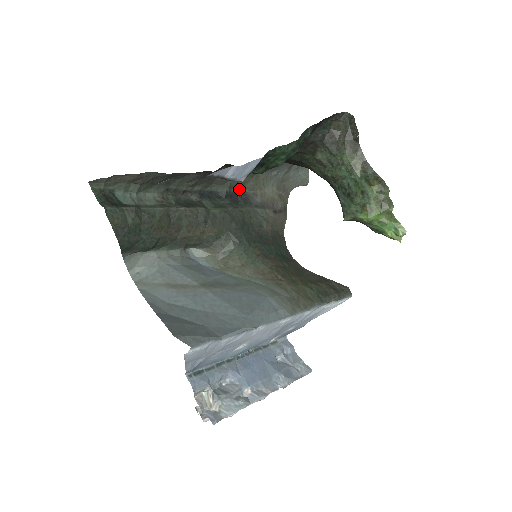
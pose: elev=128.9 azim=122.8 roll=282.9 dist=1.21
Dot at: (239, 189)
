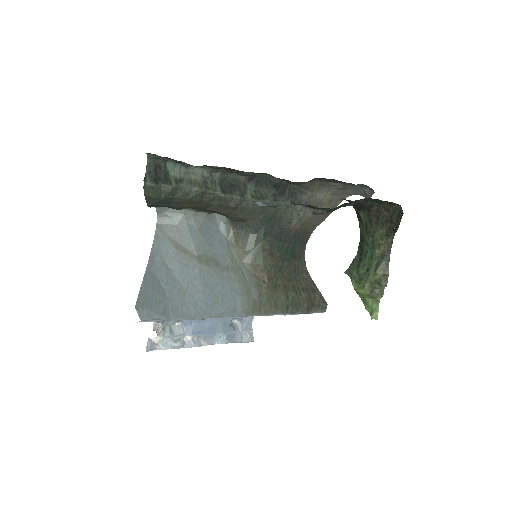
Dot at: (292, 183)
